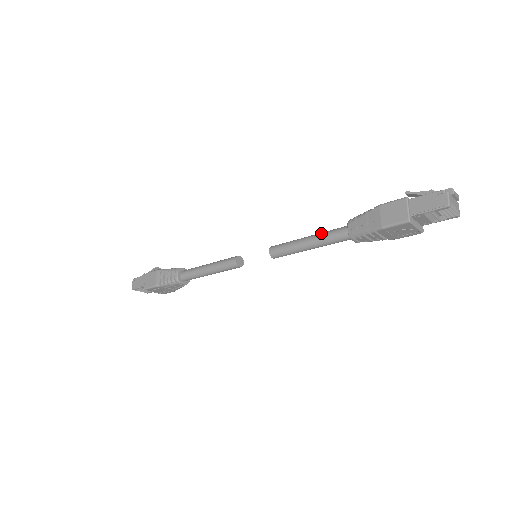
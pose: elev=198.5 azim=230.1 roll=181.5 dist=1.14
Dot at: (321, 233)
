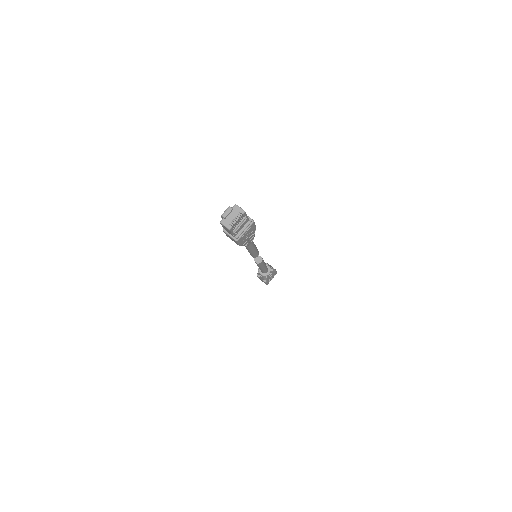
Dot at: occluded
